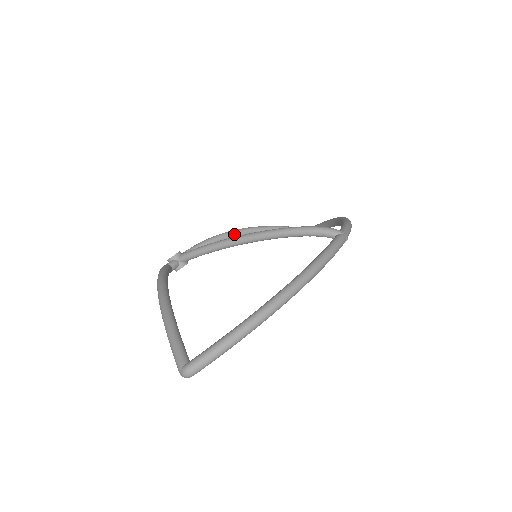
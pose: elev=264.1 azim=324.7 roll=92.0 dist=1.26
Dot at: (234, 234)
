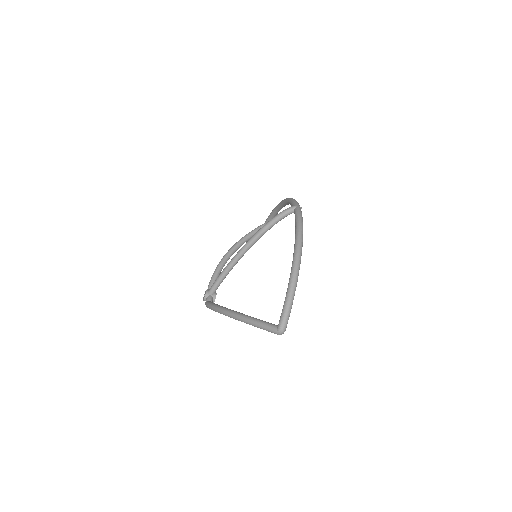
Dot at: (226, 258)
